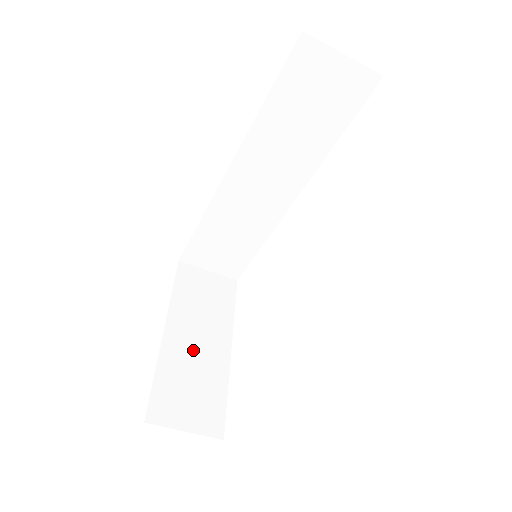
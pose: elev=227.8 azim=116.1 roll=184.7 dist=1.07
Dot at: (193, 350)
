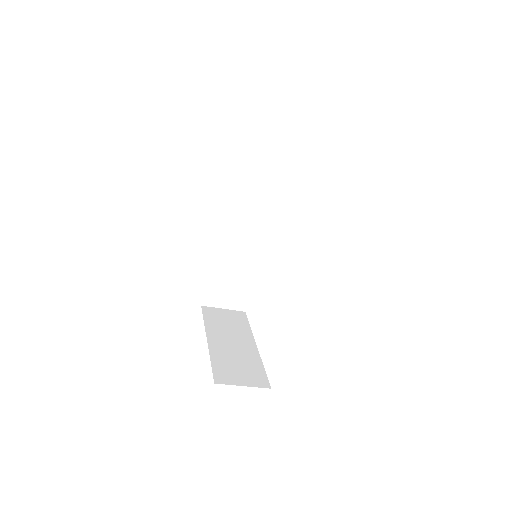
Dot at: (231, 347)
